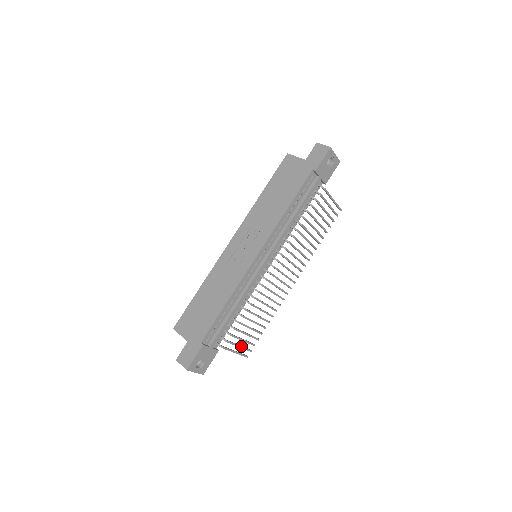
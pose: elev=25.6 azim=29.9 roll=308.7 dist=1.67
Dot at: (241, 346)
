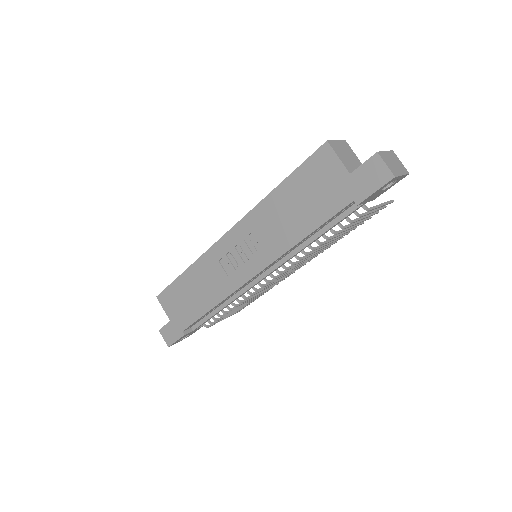
Dot at: (231, 314)
